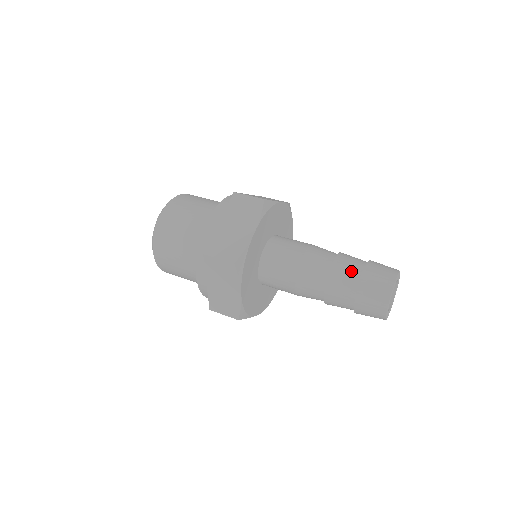
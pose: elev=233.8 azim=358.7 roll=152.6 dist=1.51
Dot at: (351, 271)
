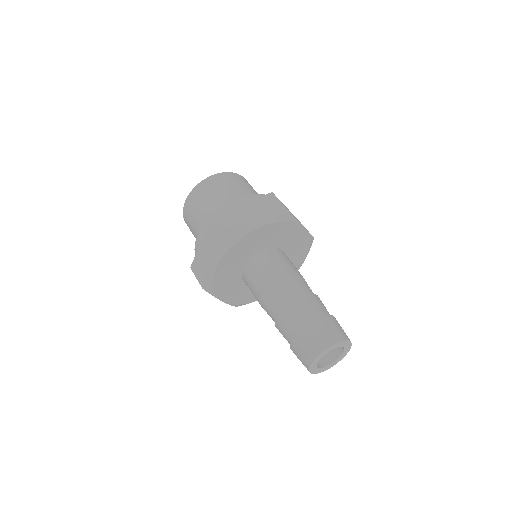
Dot at: (311, 311)
